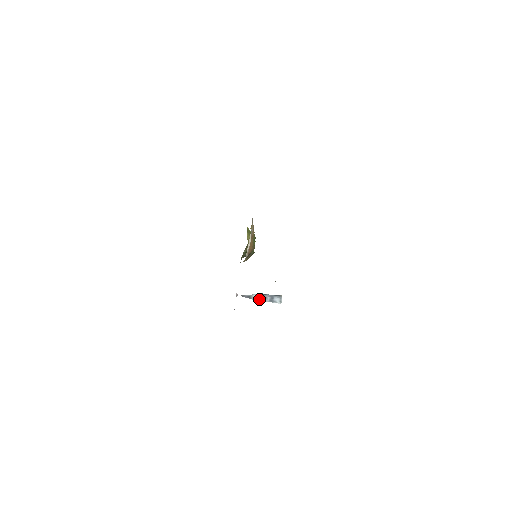
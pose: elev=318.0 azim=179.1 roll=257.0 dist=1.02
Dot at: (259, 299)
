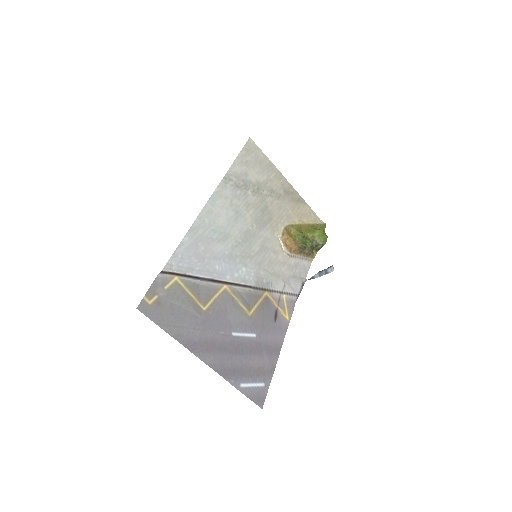
Dot at: (318, 276)
